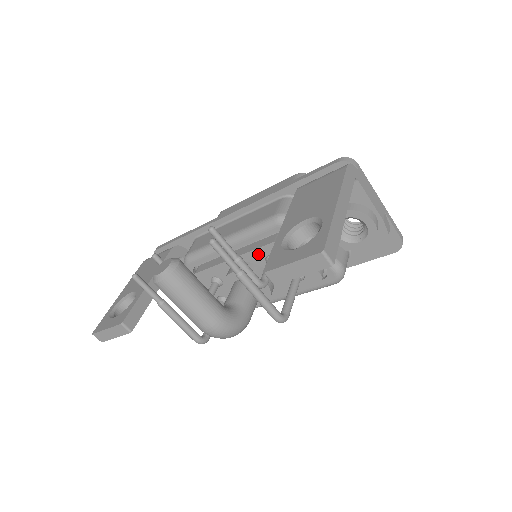
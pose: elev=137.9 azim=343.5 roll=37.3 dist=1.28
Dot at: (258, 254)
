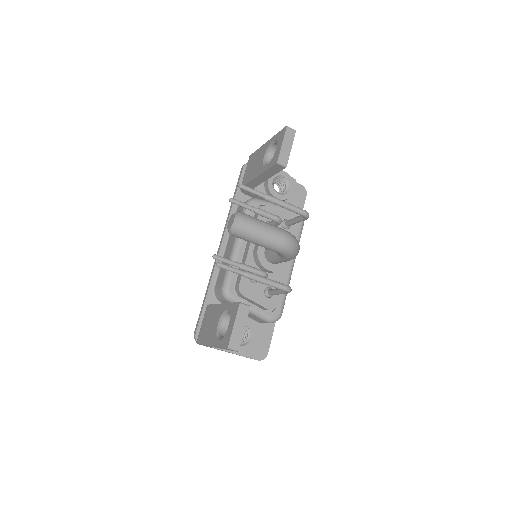
Dot at: occluded
